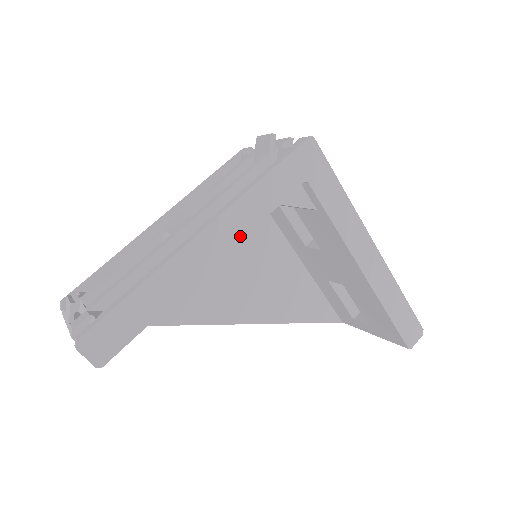
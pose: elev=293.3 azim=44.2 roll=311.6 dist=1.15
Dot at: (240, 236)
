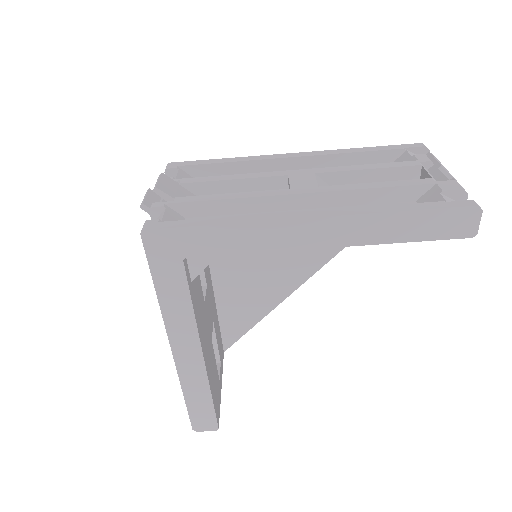
Dot at: (194, 331)
